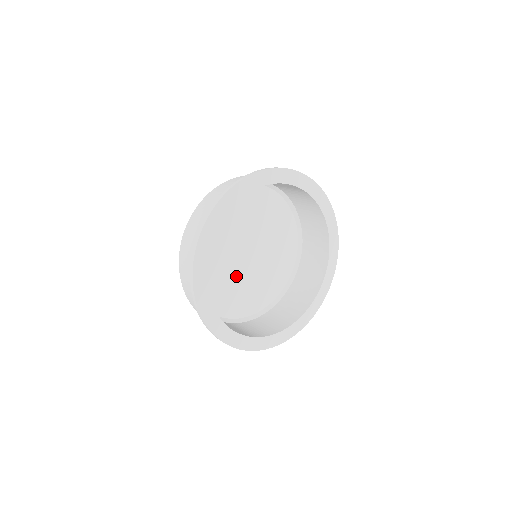
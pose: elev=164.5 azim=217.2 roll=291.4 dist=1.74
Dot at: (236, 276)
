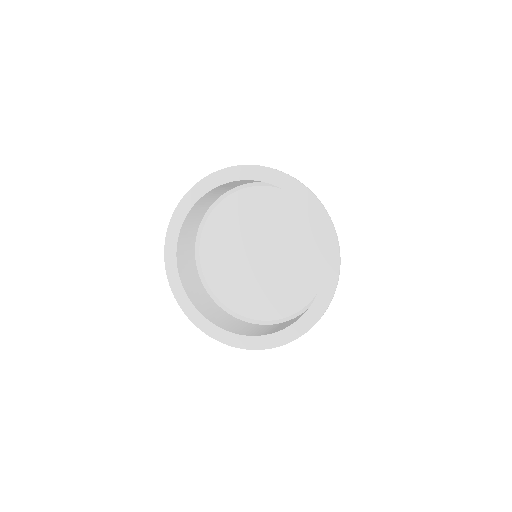
Dot at: (266, 279)
